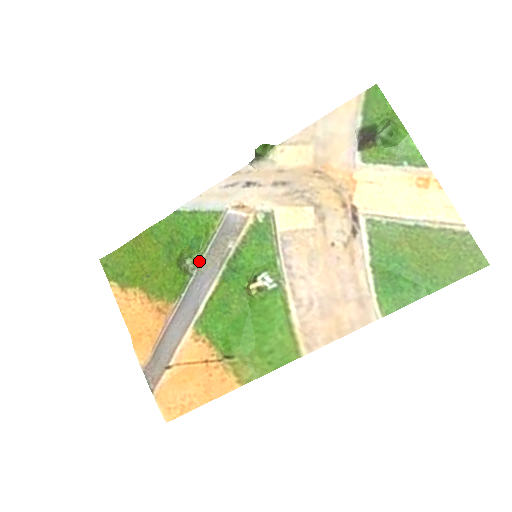
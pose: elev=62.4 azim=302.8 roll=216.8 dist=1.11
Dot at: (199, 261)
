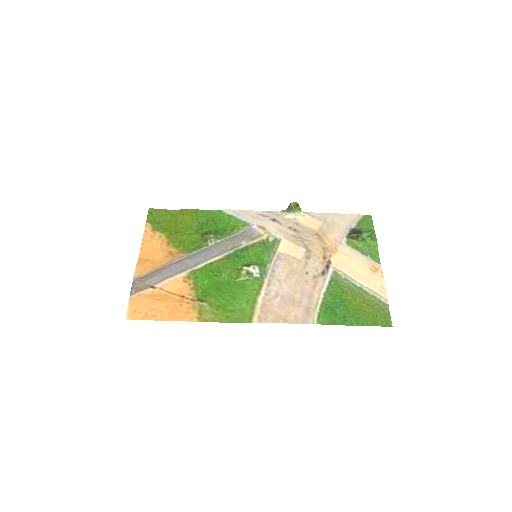
Dot at: (218, 240)
